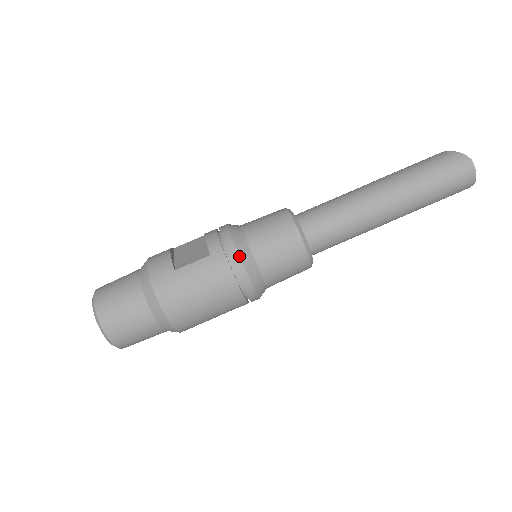
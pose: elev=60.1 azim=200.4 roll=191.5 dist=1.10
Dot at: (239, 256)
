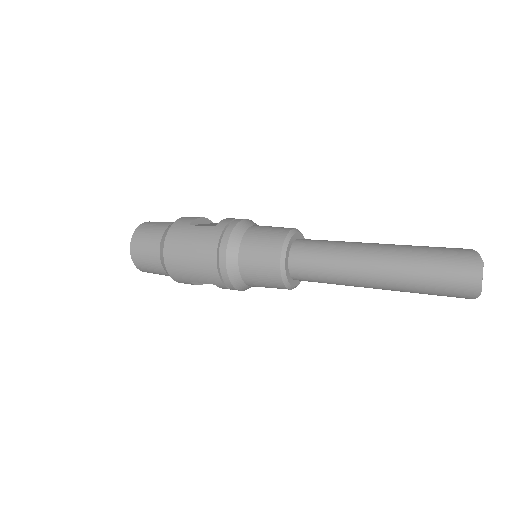
Dot at: (229, 236)
